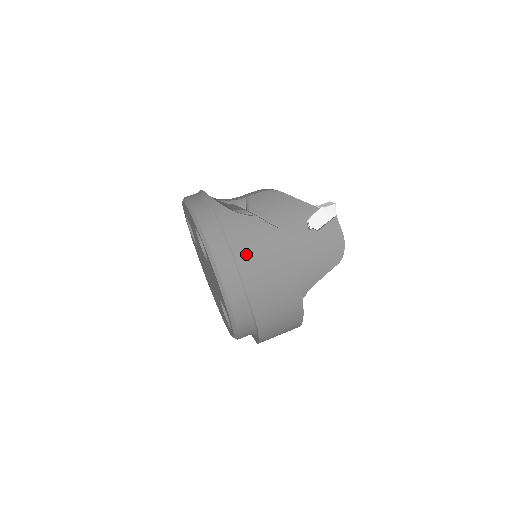
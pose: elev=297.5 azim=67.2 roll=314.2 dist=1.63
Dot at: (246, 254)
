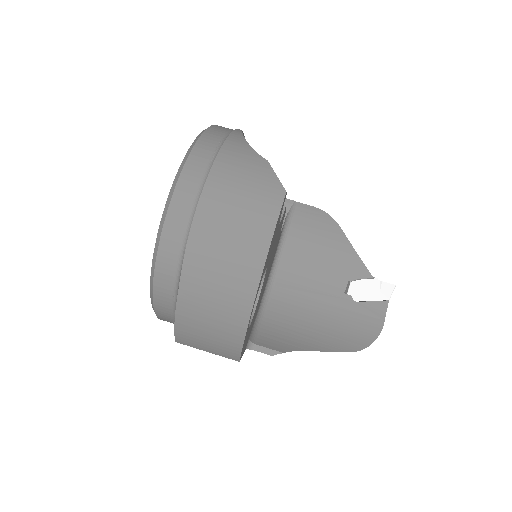
Dot at: (222, 185)
